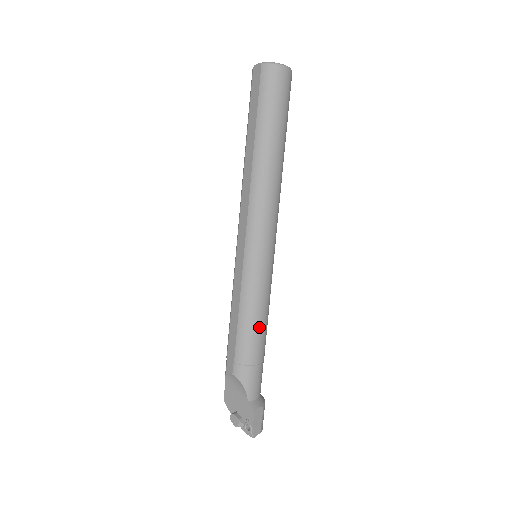
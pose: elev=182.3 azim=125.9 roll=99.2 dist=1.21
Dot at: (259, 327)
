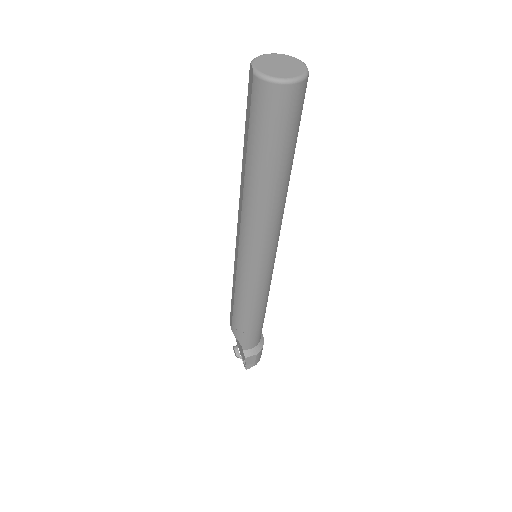
Dot at: (252, 313)
